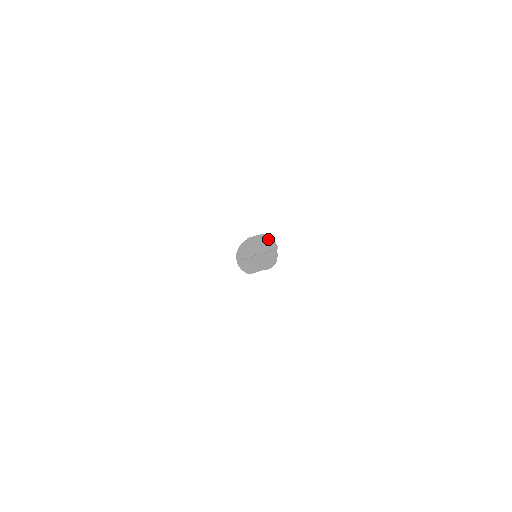
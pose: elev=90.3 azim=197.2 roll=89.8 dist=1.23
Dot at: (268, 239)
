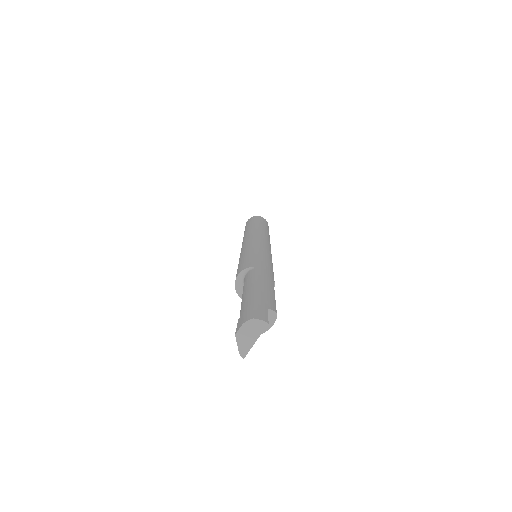
Dot at: (253, 323)
